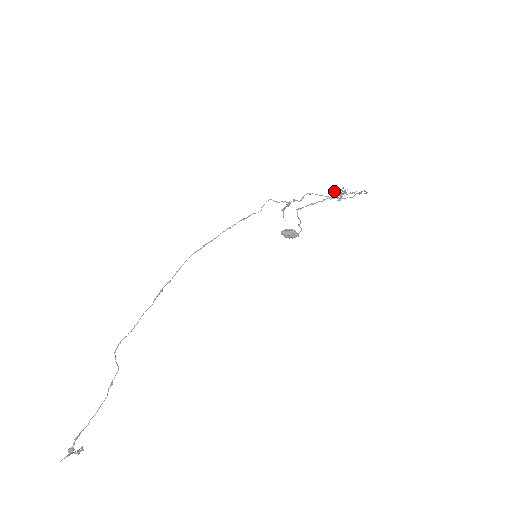
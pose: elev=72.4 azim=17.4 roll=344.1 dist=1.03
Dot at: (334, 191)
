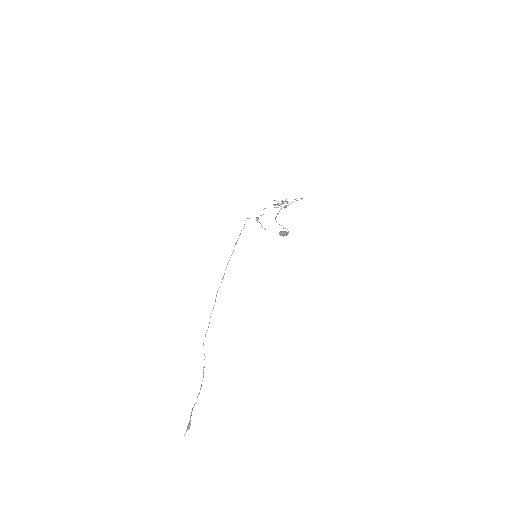
Dot at: (278, 203)
